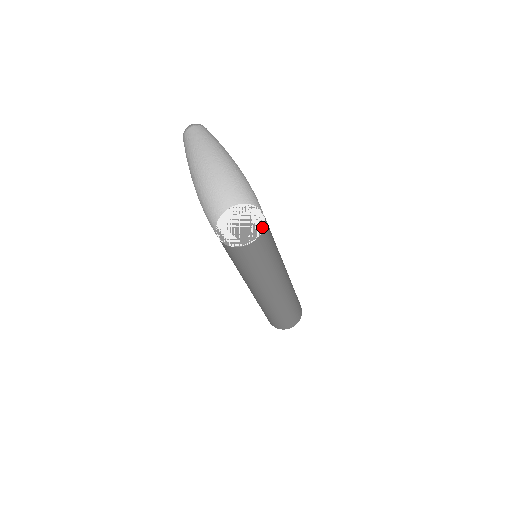
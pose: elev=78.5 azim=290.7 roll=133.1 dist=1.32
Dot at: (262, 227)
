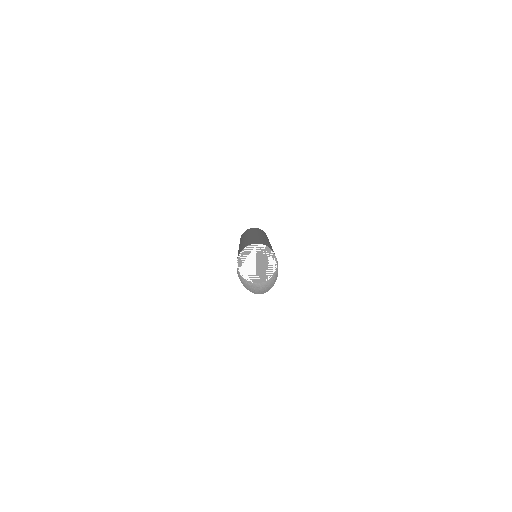
Dot at: (275, 264)
